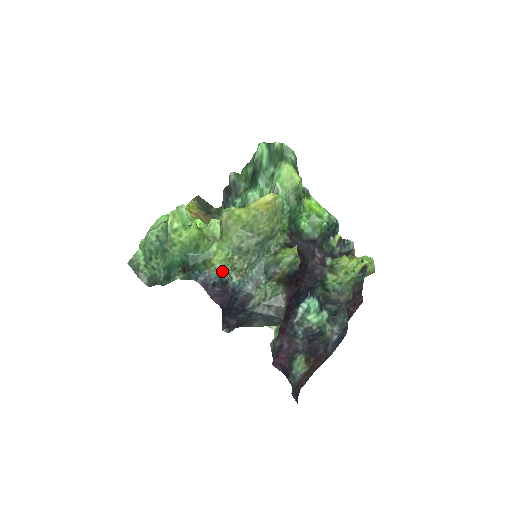
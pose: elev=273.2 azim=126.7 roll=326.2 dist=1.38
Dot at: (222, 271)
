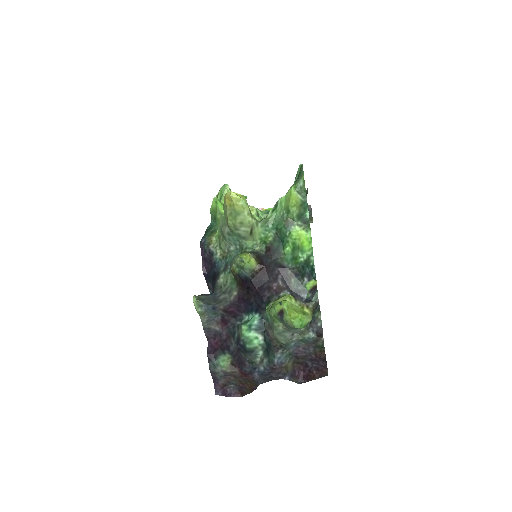
Dot at: (212, 243)
